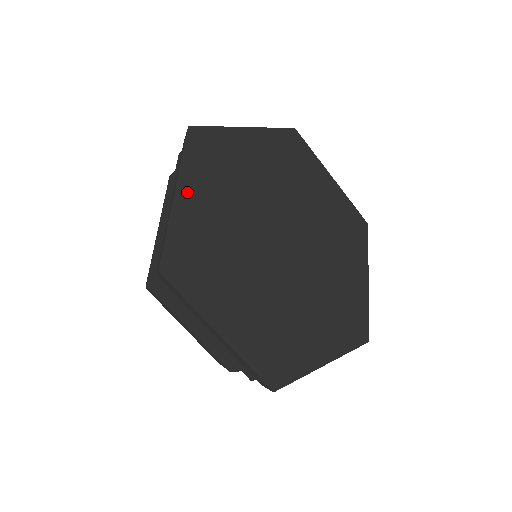
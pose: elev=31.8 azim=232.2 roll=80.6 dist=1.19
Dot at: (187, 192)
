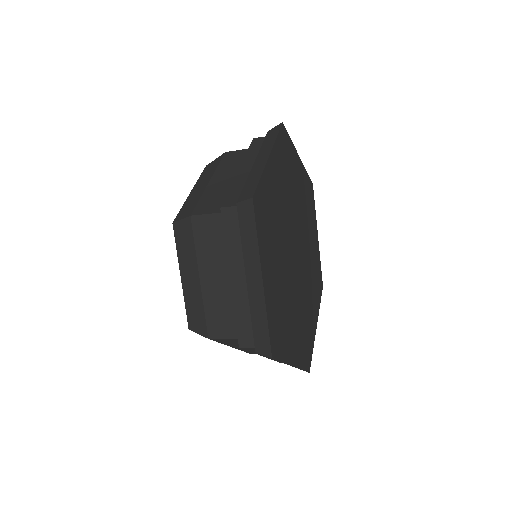
Dot at: (266, 271)
